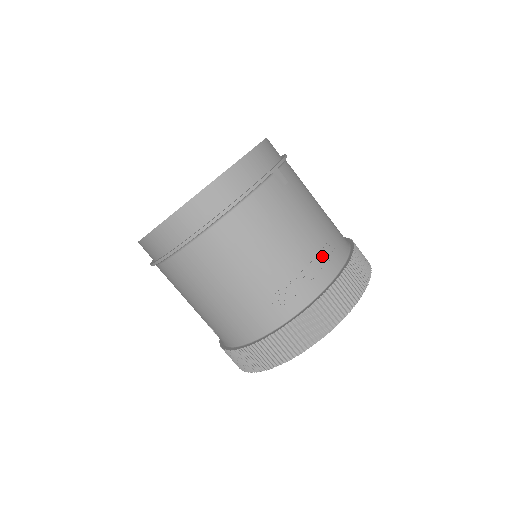
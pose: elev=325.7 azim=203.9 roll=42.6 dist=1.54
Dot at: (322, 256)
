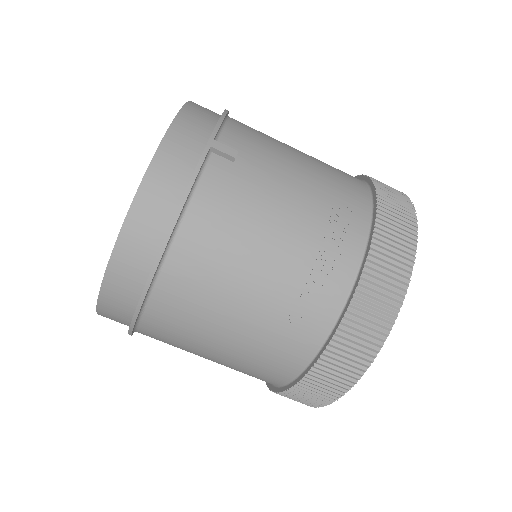
Dot at: (334, 229)
